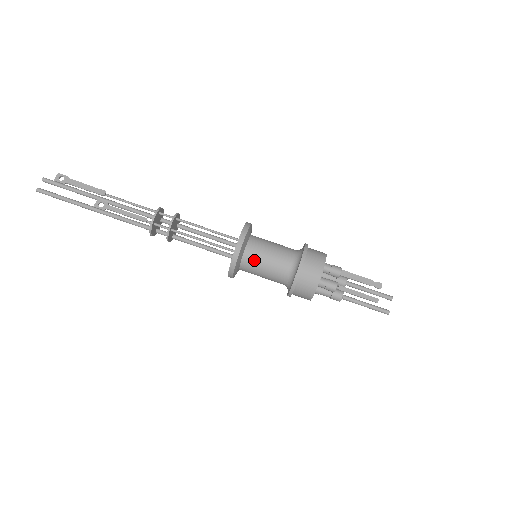
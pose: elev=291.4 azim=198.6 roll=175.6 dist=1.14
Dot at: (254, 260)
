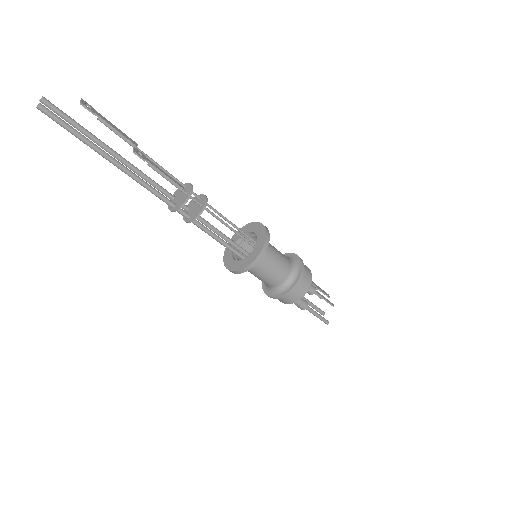
Dot at: (270, 253)
